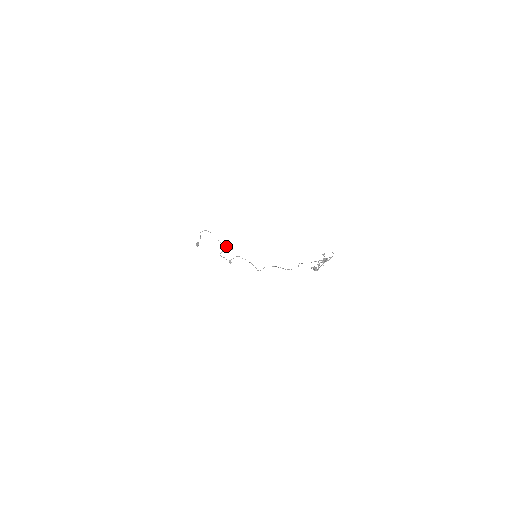
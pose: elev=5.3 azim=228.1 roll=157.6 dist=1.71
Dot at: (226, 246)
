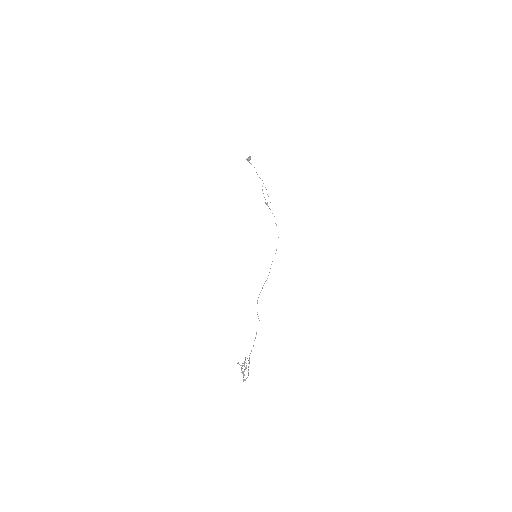
Dot at: occluded
